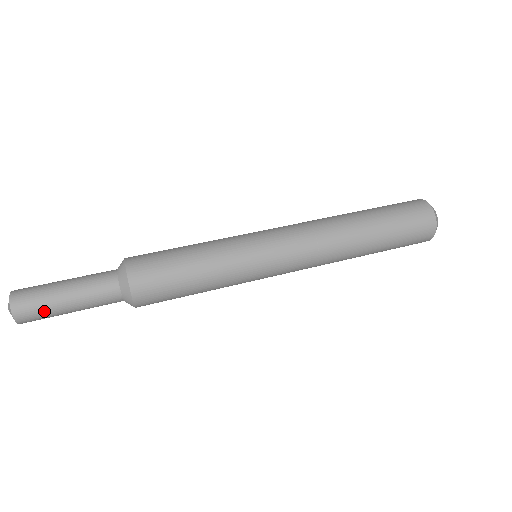
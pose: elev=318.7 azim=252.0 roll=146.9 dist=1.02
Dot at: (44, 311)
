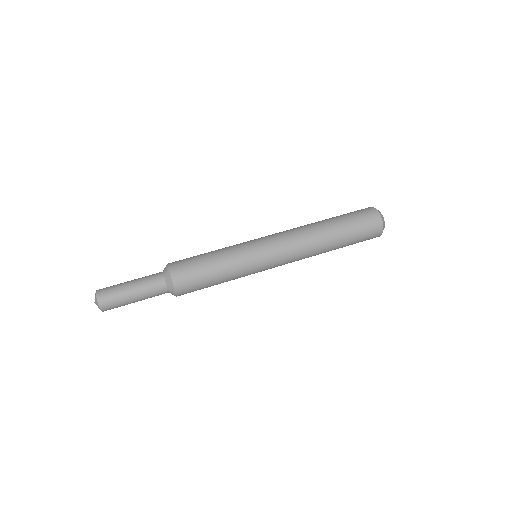
Dot at: (116, 295)
